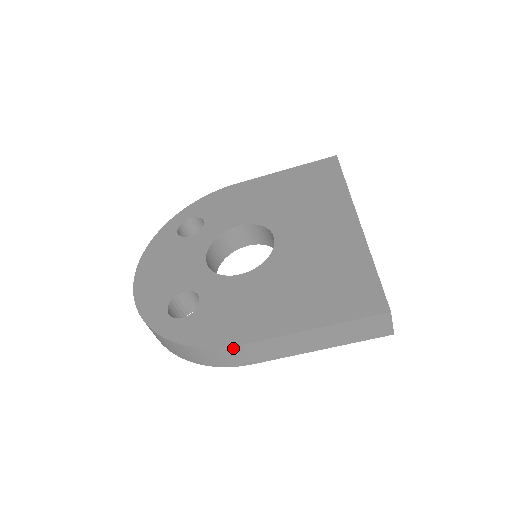
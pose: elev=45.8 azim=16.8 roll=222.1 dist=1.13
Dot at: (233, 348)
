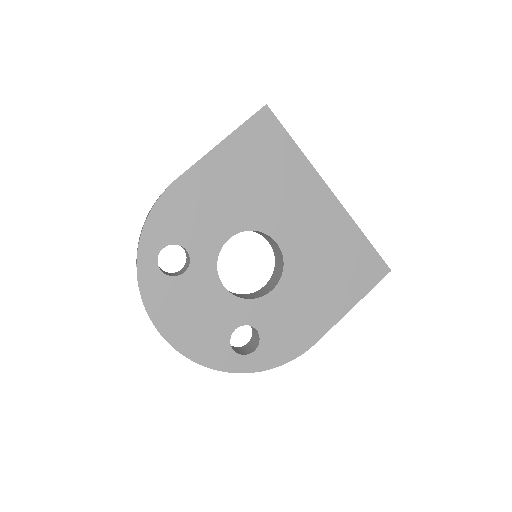
Dot at: (309, 347)
